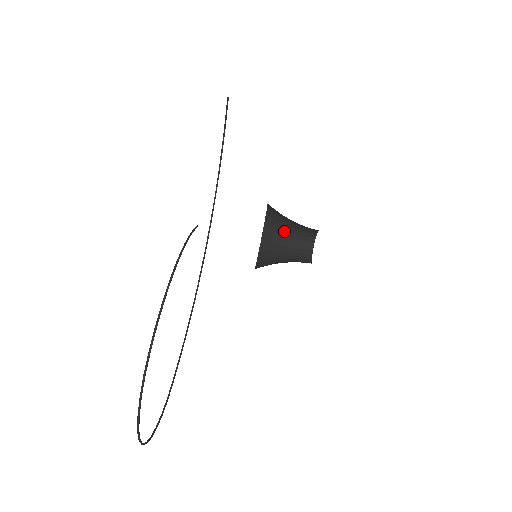
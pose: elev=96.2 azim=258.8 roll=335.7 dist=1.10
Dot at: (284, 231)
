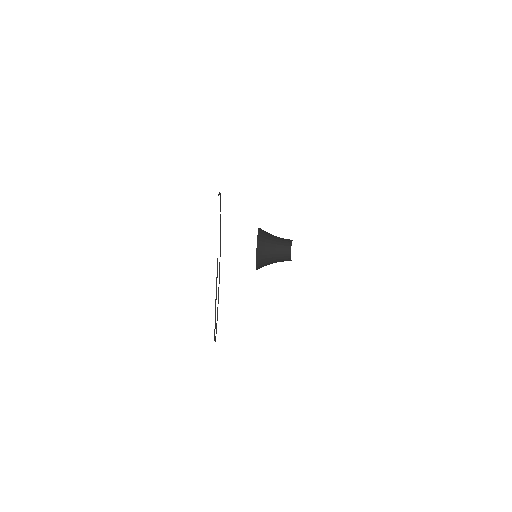
Dot at: (272, 235)
